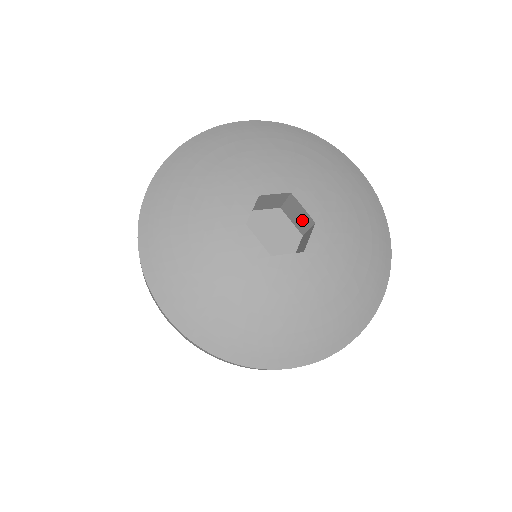
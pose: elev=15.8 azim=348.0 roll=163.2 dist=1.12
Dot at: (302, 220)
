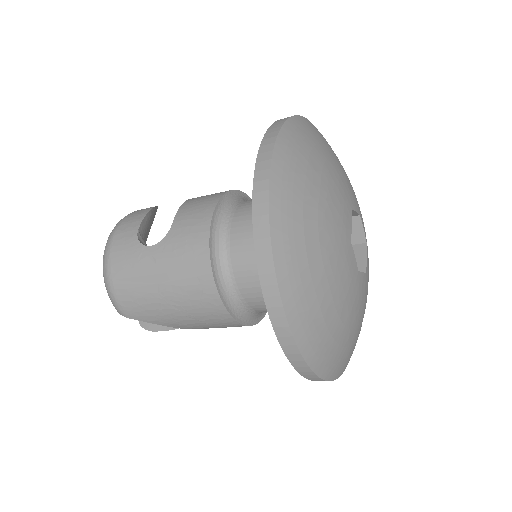
Dot at: occluded
